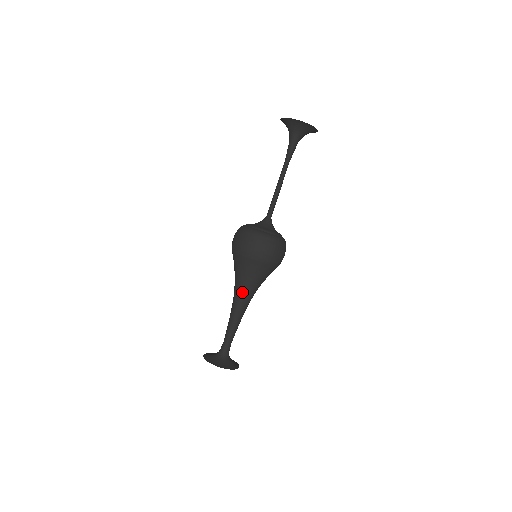
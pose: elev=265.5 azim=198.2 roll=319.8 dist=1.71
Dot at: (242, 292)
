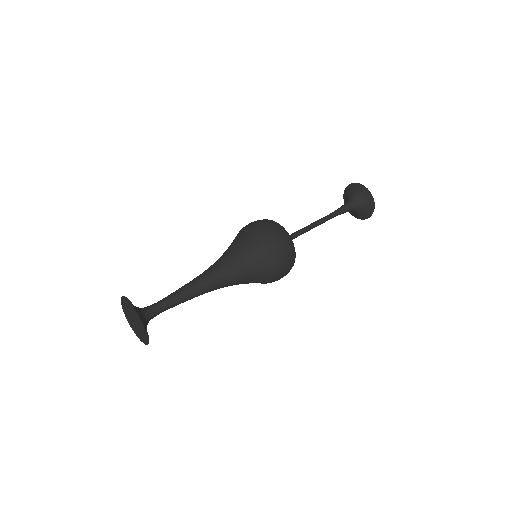
Dot at: (219, 264)
